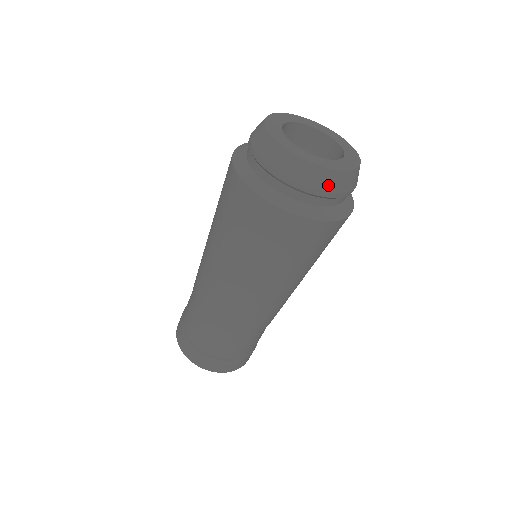
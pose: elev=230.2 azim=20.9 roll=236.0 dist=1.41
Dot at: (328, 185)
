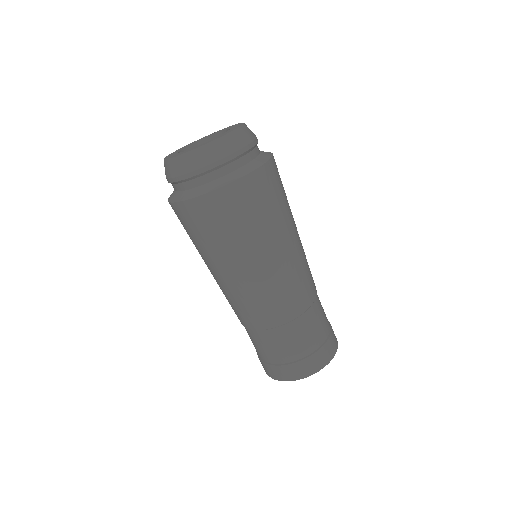
Dot at: (222, 151)
